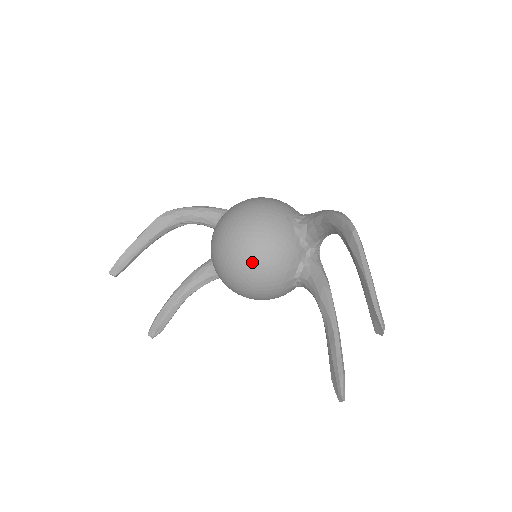
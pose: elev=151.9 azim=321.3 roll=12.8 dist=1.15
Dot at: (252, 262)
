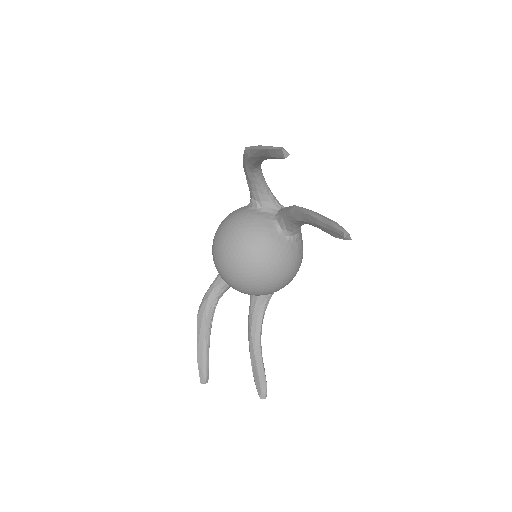
Dot at: (239, 249)
